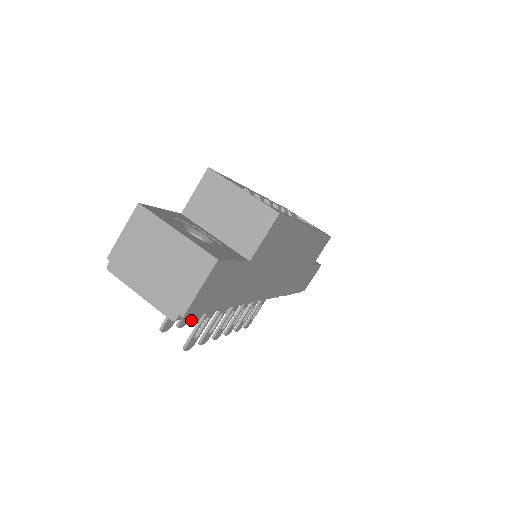
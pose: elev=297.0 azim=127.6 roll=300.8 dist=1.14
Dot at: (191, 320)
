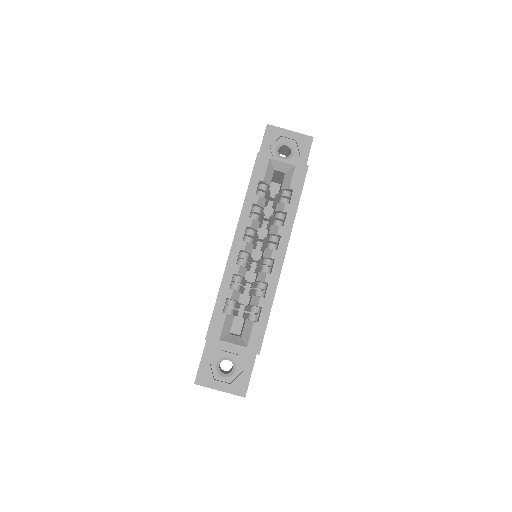
Dot at: occluded
